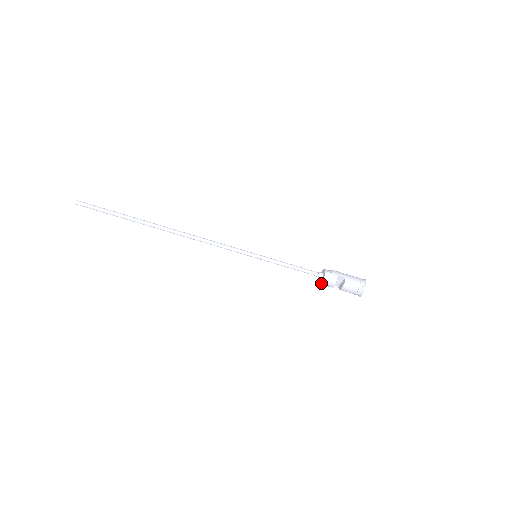
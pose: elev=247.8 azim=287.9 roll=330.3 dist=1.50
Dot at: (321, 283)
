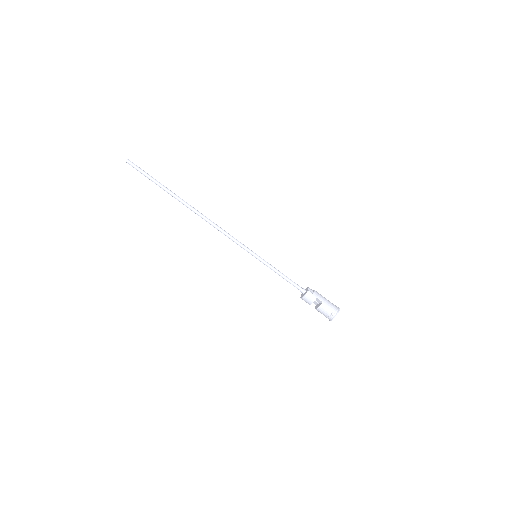
Dot at: (301, 298)
